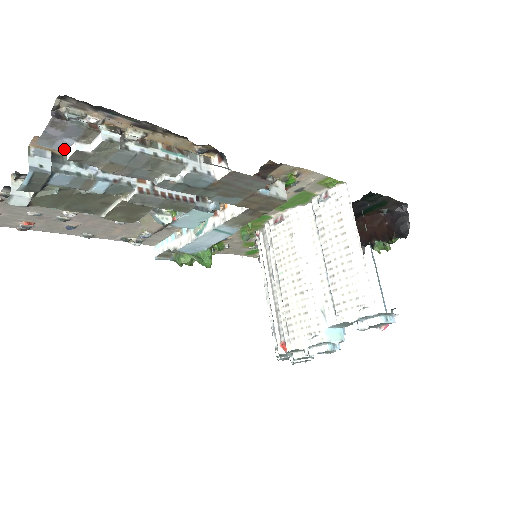
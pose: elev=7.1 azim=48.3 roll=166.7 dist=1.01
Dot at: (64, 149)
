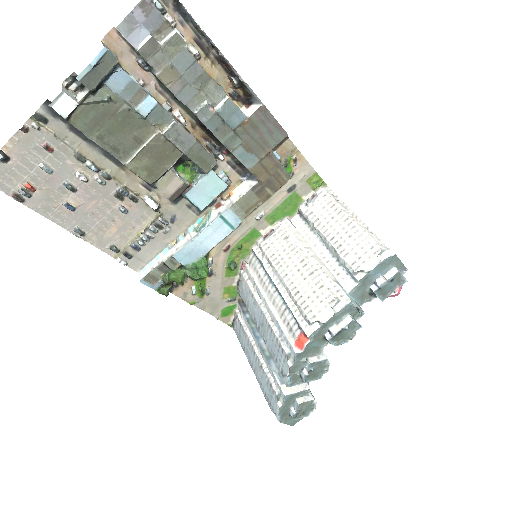
Dot at: (136, 43)
